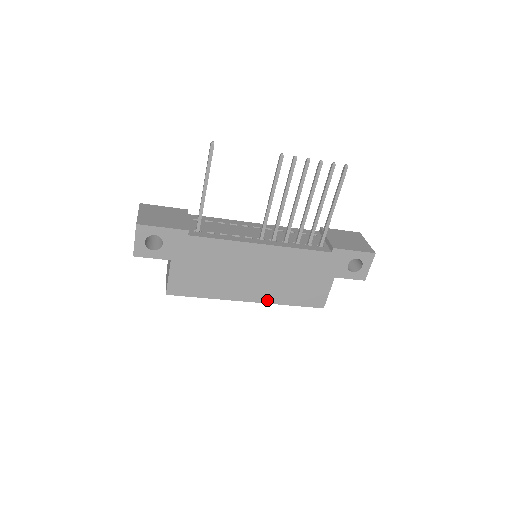
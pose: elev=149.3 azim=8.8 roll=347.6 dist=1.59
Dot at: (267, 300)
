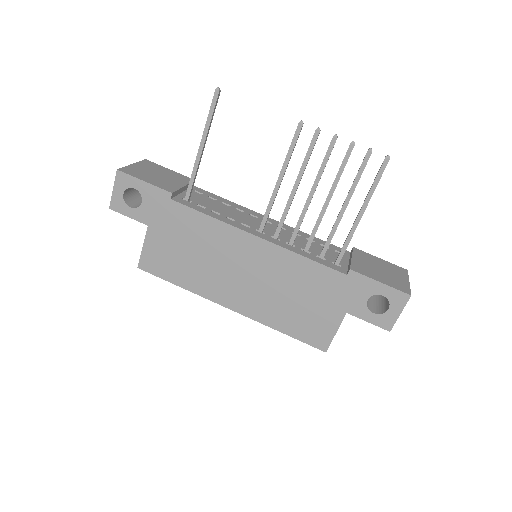
Dot at: (253, 315)
